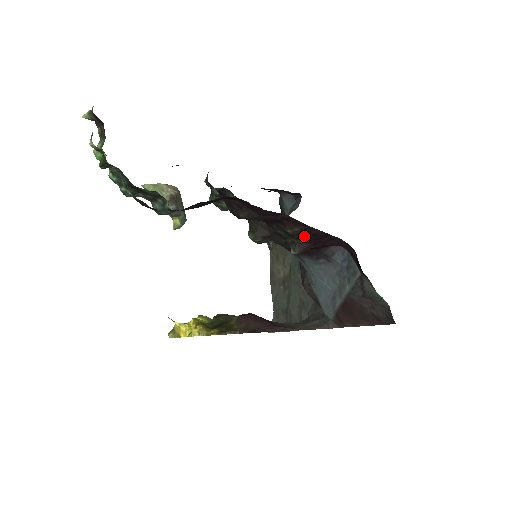
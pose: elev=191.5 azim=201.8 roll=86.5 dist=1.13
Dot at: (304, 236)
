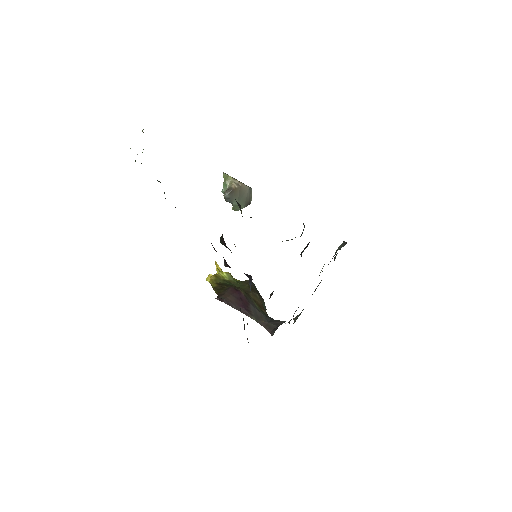
Dot at: occluded
